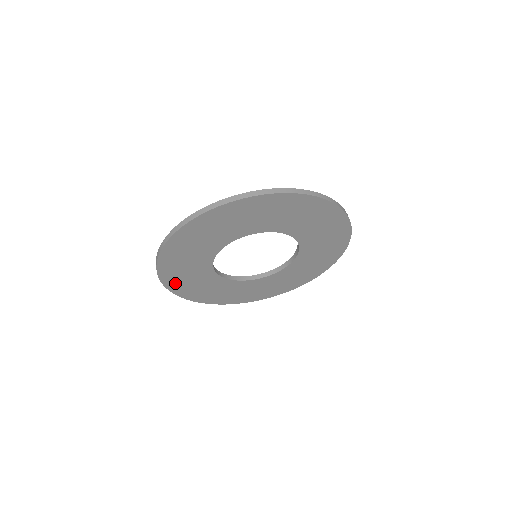
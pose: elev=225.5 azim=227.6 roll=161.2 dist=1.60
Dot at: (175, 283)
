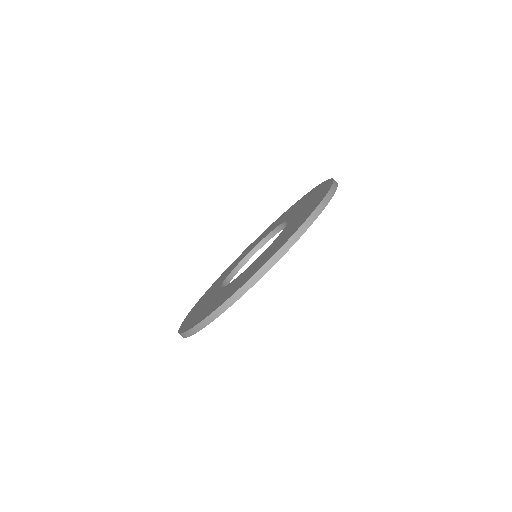
Dot at: occluded
